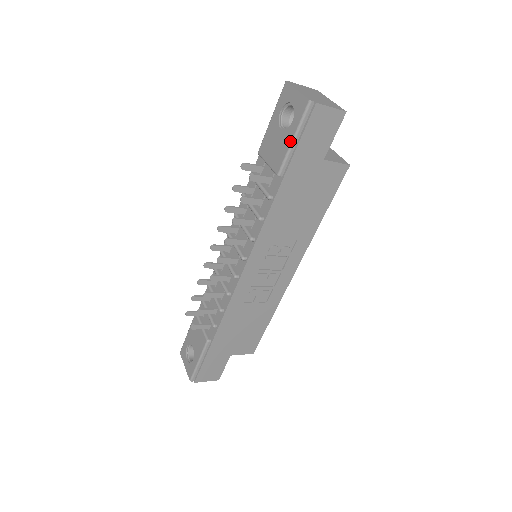
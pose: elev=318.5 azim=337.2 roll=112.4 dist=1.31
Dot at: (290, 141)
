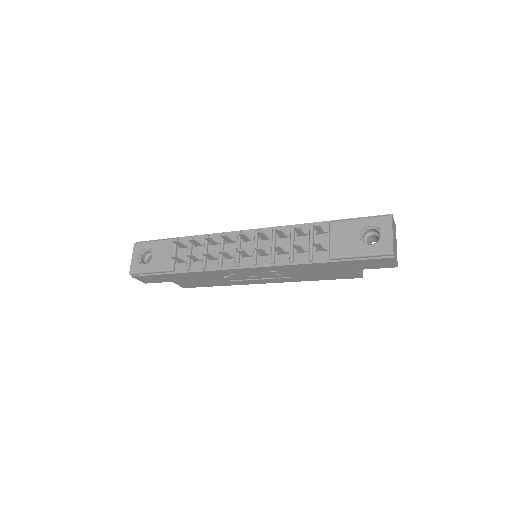
Dot at: (358, 254)
